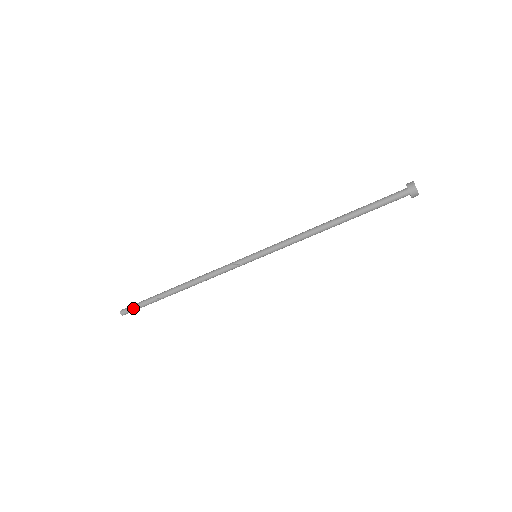
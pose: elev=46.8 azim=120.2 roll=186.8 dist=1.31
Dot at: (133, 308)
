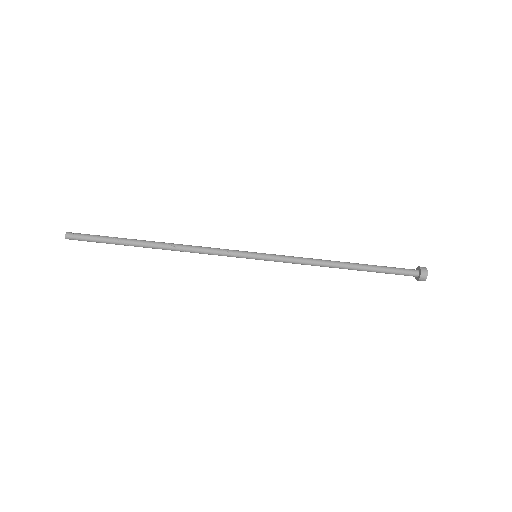
Dot at: (86, 238)
